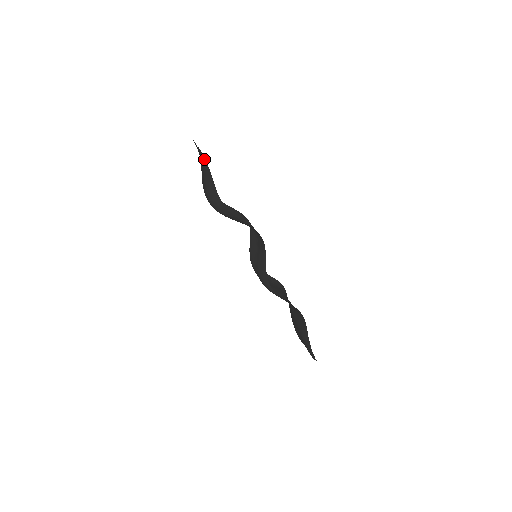
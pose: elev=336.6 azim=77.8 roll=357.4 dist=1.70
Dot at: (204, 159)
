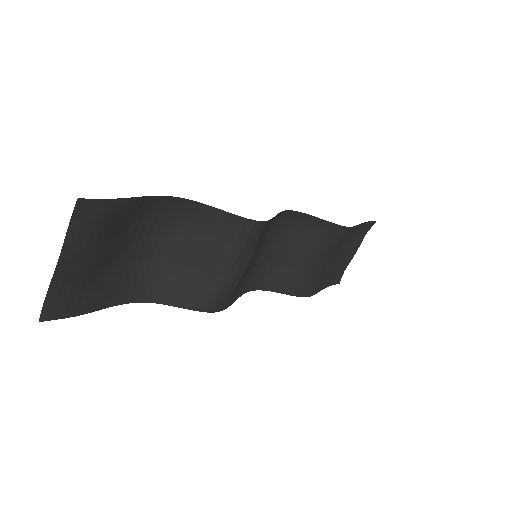
Dot at: (65, 311)
